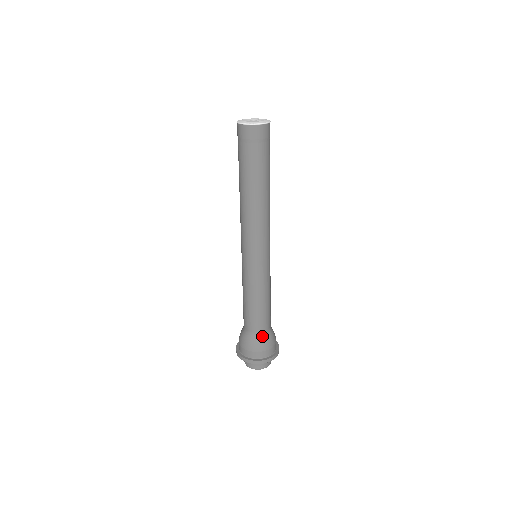
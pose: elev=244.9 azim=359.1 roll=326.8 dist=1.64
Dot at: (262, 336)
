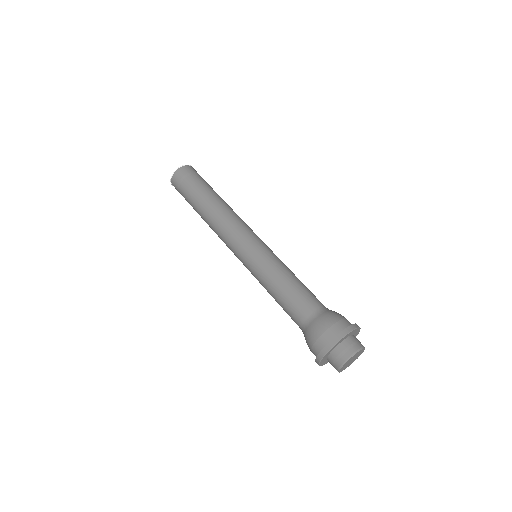
Dot at: (310, 322)
